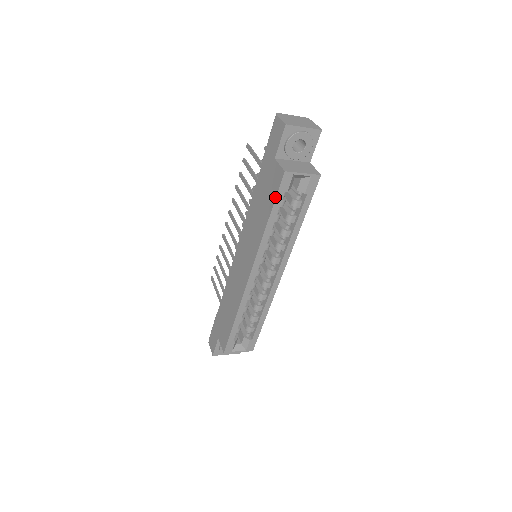
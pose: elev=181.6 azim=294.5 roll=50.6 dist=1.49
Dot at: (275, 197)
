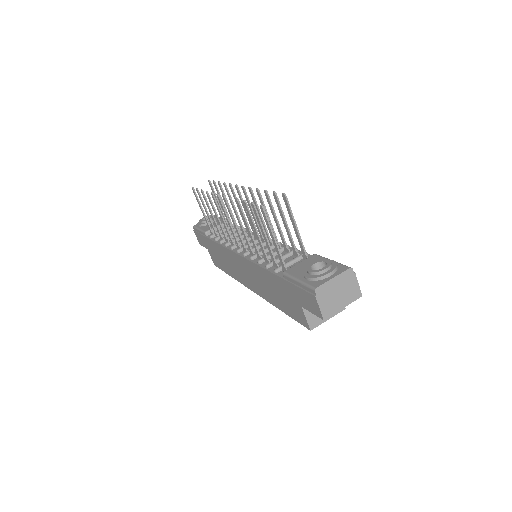
Dot at: (294, 319)
